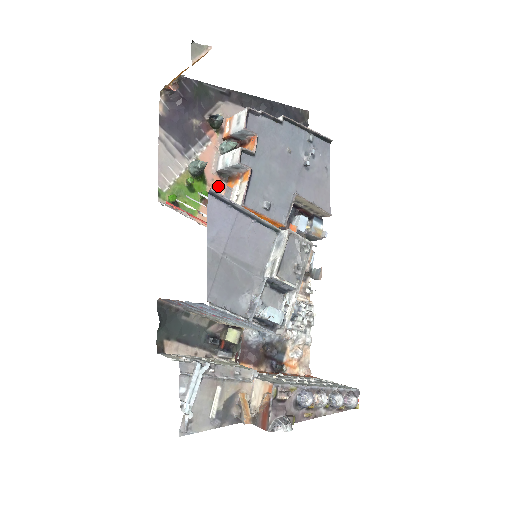
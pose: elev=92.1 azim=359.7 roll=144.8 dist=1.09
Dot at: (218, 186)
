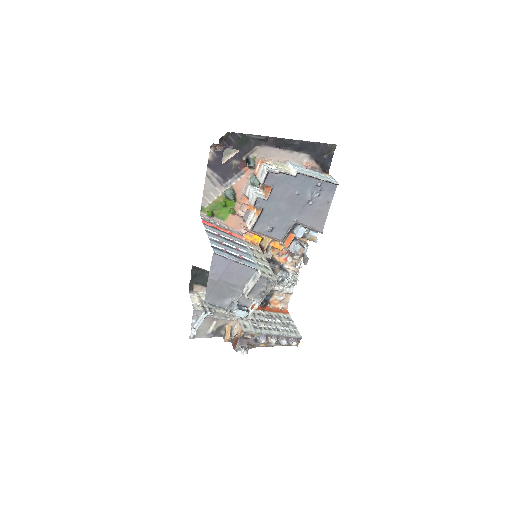
Dot at: (244, 204)
